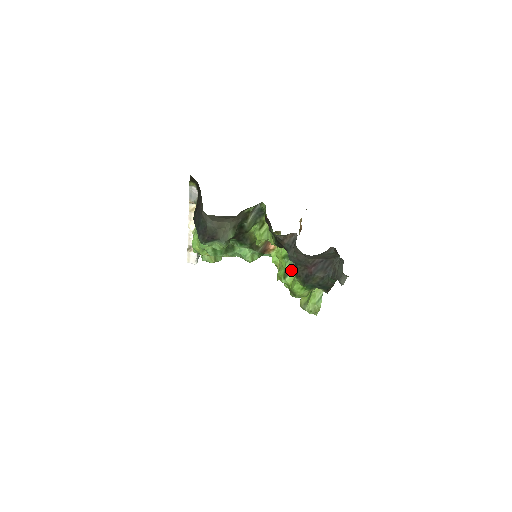
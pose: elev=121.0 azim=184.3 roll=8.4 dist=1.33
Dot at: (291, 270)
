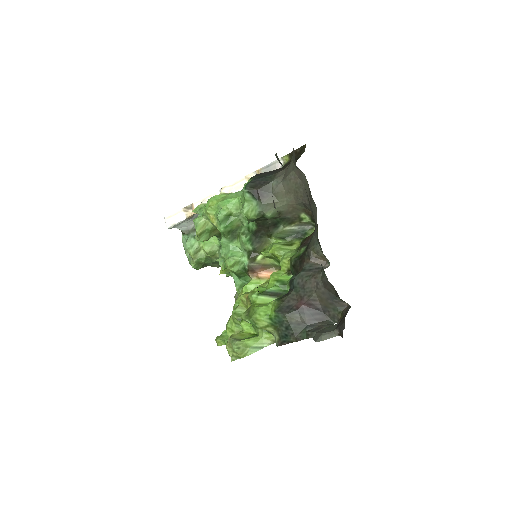
Dot at: (272, 295)
